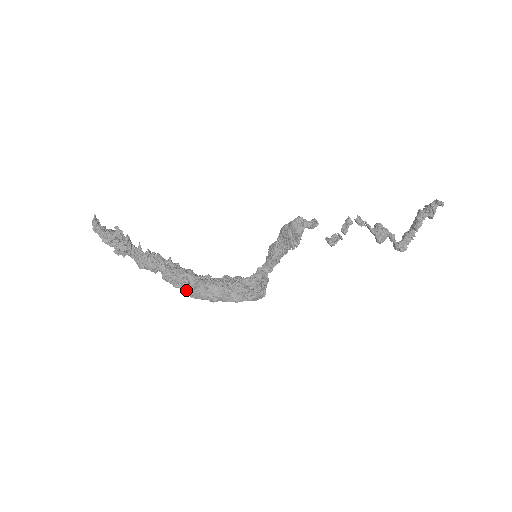
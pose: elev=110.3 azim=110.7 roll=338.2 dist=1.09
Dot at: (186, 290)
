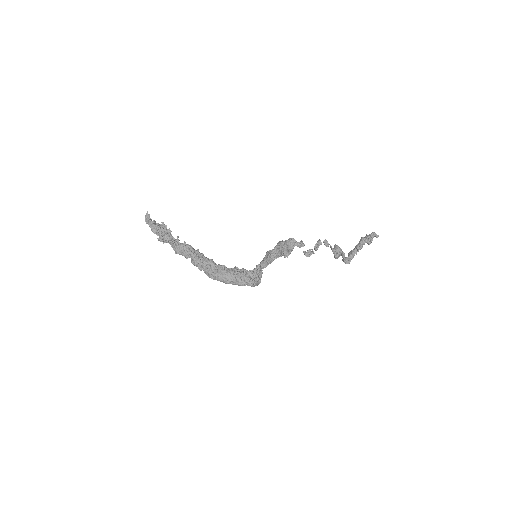
Dot at: (207, 273)
